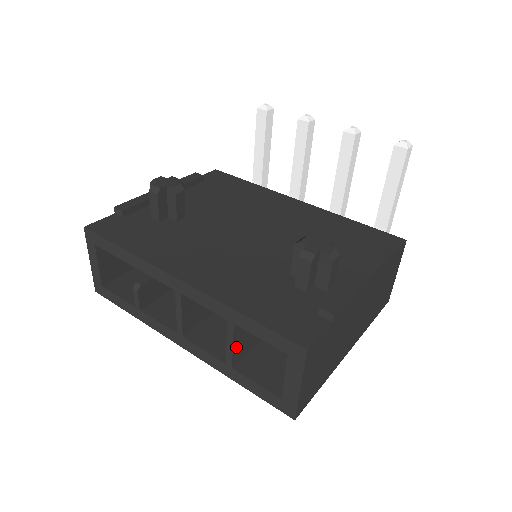
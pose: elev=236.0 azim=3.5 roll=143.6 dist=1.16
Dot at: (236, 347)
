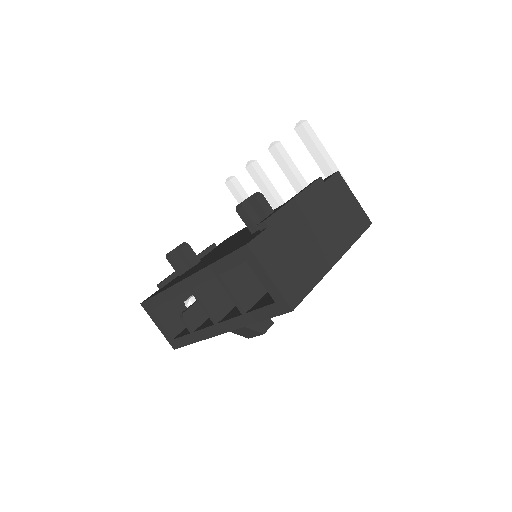
Dot at: (237, 295)
